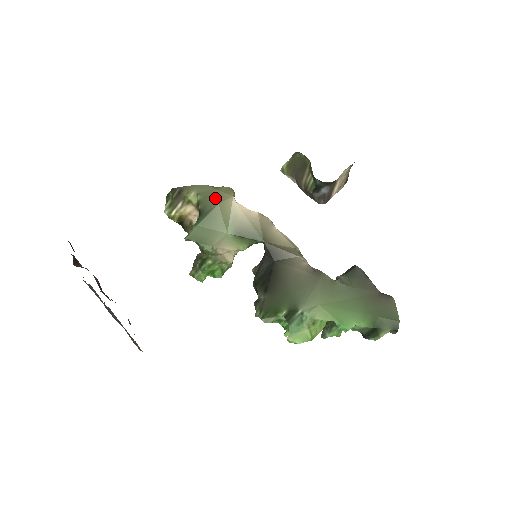
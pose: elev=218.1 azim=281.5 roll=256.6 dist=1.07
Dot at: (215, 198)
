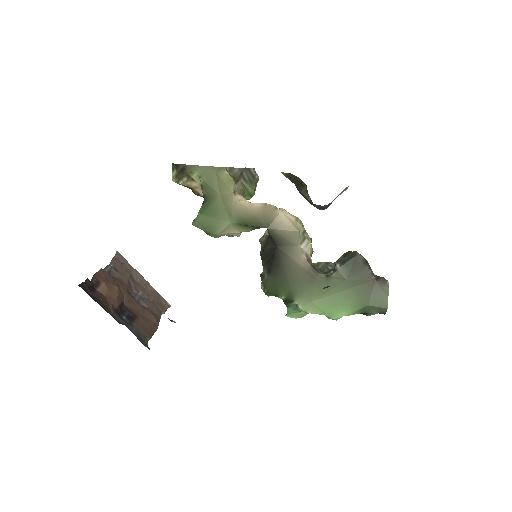
Dot at: (217, 186)
